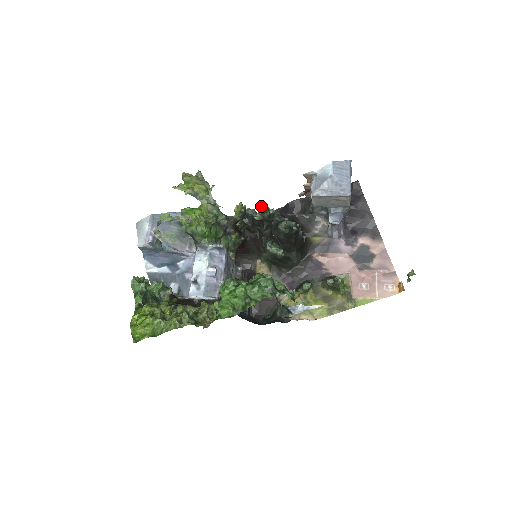
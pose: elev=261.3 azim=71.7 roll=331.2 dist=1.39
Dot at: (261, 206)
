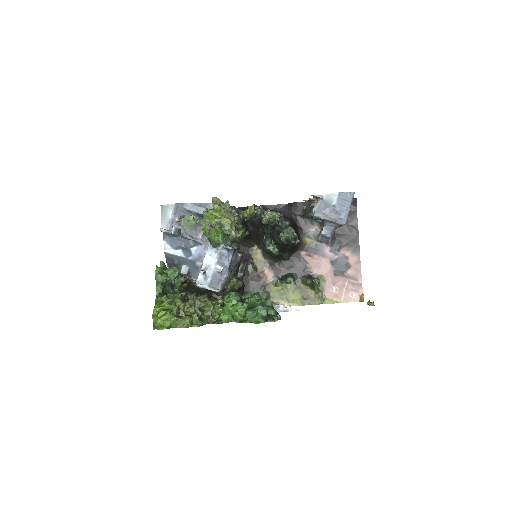
Dot at: (270, 220)
